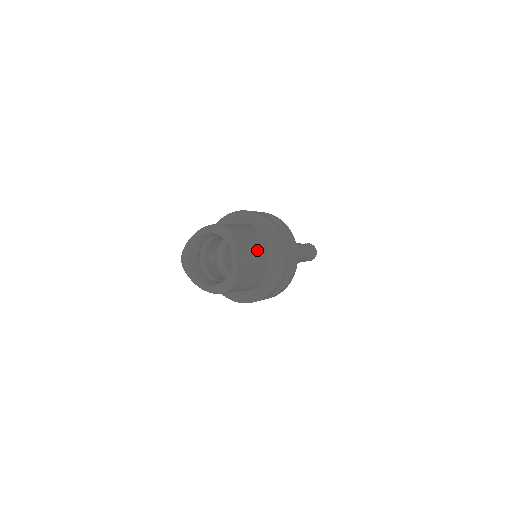
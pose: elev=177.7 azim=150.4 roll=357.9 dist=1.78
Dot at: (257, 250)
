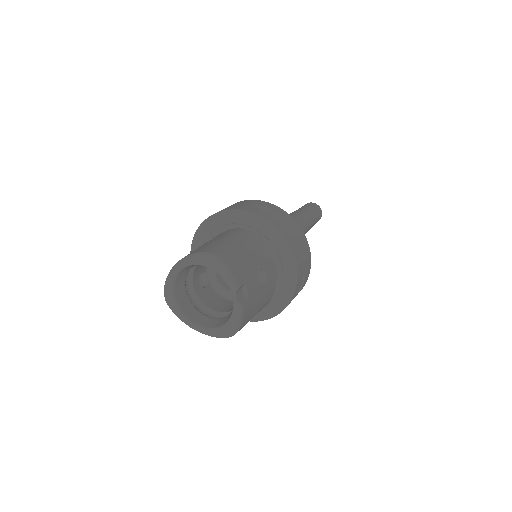
Dot at: (260, 268)
